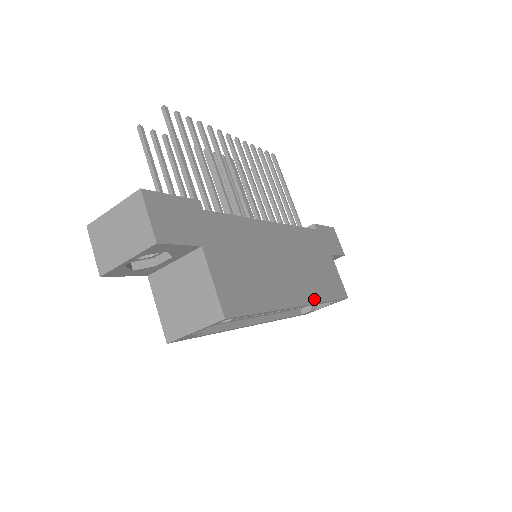
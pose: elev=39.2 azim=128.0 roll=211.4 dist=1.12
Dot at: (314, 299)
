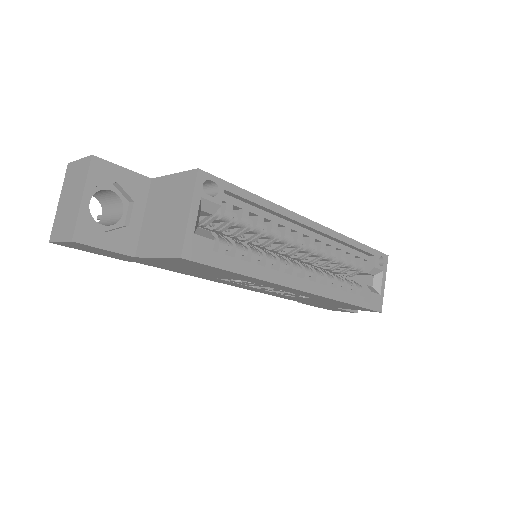
Dot at: (332, 232)
